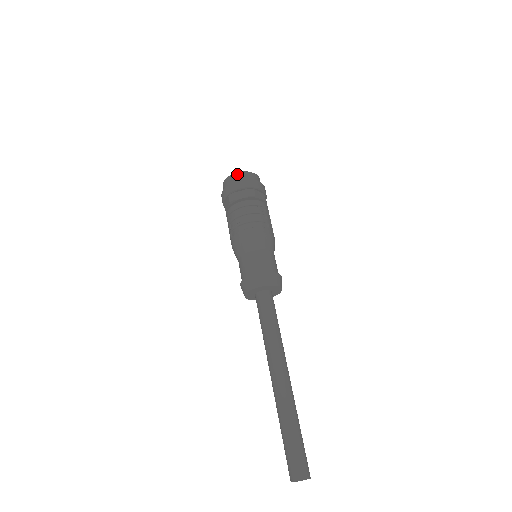
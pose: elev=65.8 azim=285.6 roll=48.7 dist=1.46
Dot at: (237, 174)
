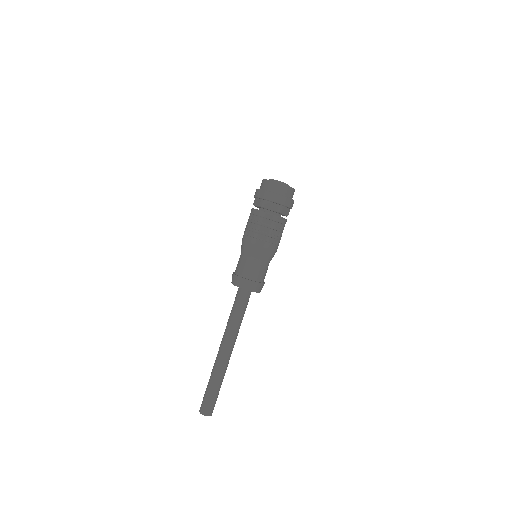
Dot at: (278, 185)
